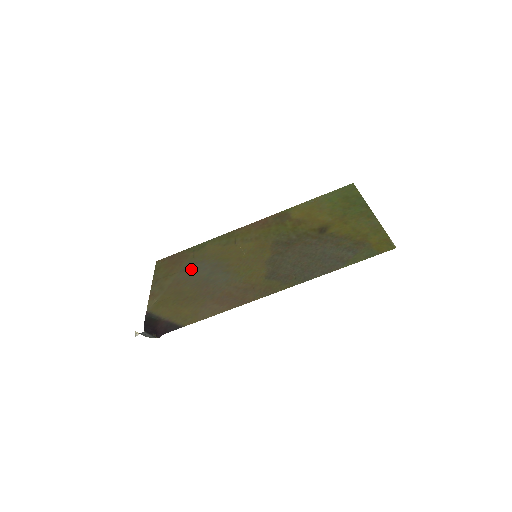
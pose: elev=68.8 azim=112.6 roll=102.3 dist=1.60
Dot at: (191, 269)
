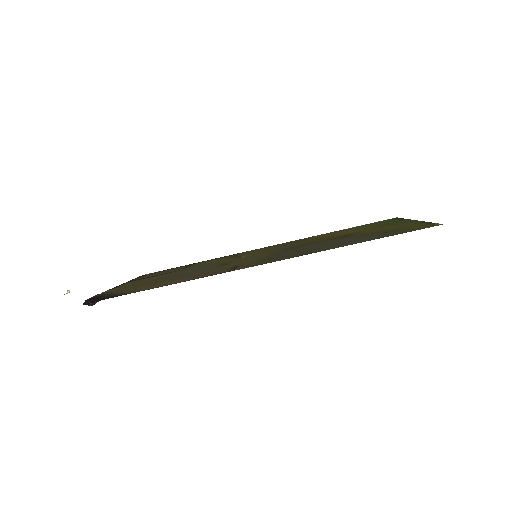
Dot at: (175, 271)
